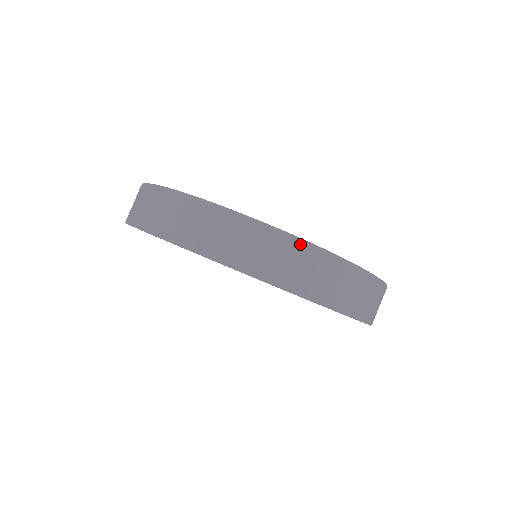
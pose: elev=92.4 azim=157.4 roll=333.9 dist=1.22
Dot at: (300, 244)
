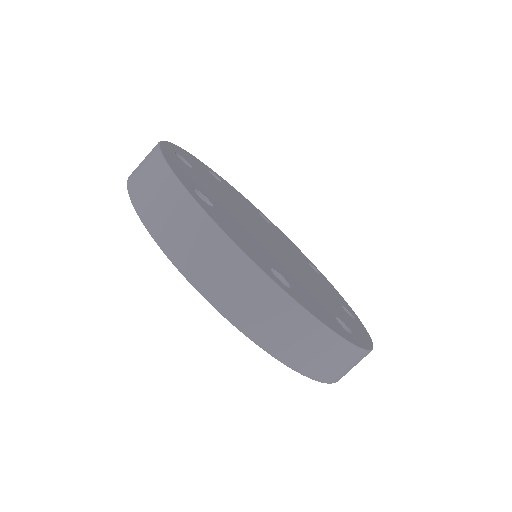
Dot at: (318, 327)
